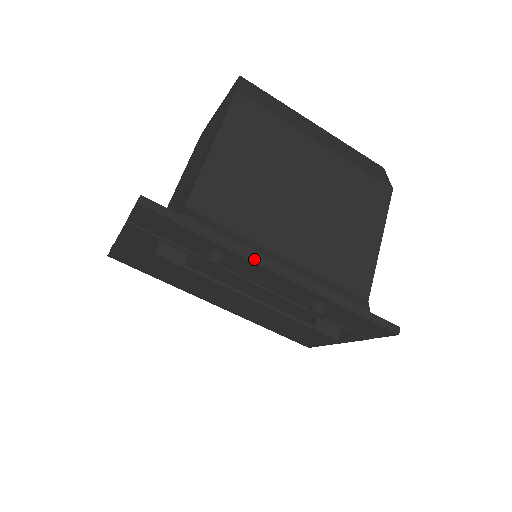
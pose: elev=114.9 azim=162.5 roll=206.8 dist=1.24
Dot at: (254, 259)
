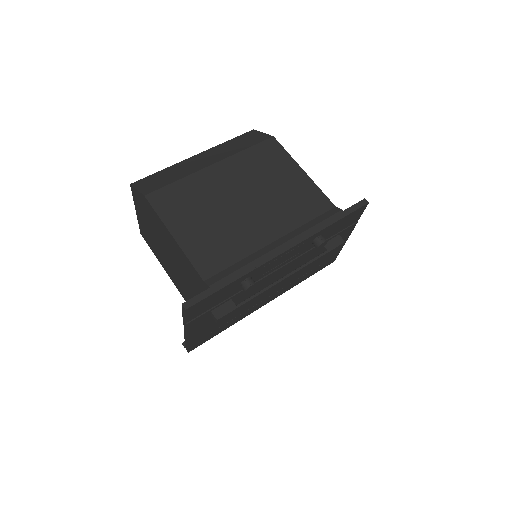
Dot at: (265, 261)
